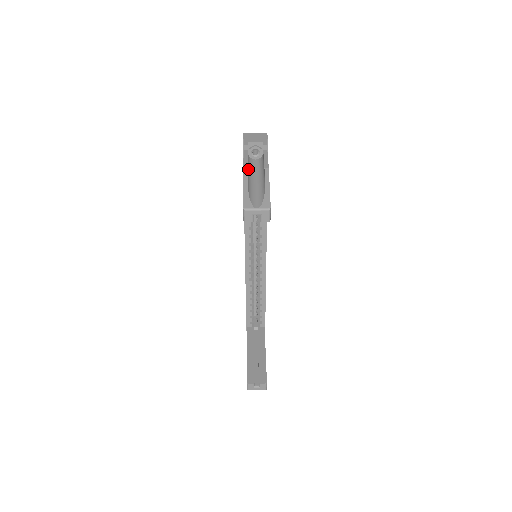
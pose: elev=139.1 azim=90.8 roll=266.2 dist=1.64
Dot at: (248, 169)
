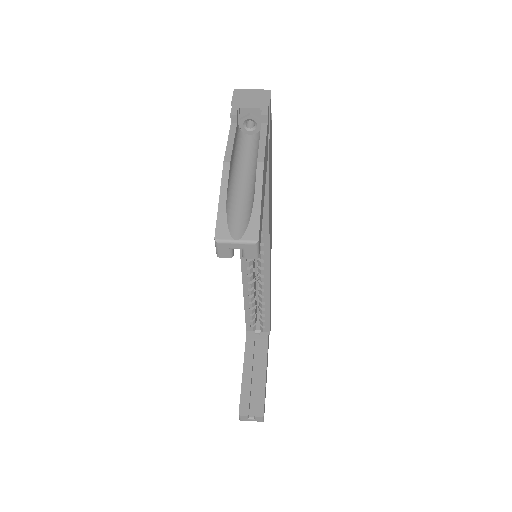
Dot at: (234, 157)
